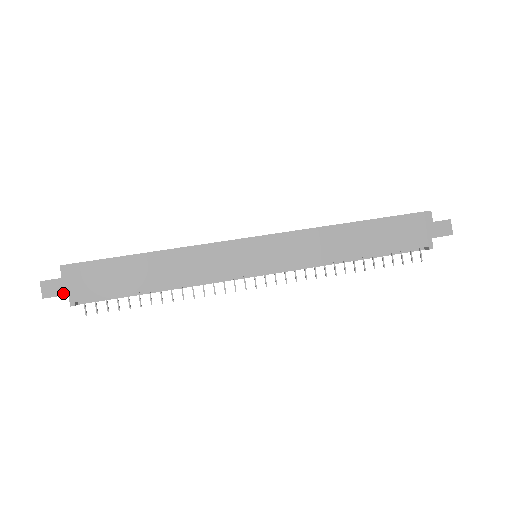
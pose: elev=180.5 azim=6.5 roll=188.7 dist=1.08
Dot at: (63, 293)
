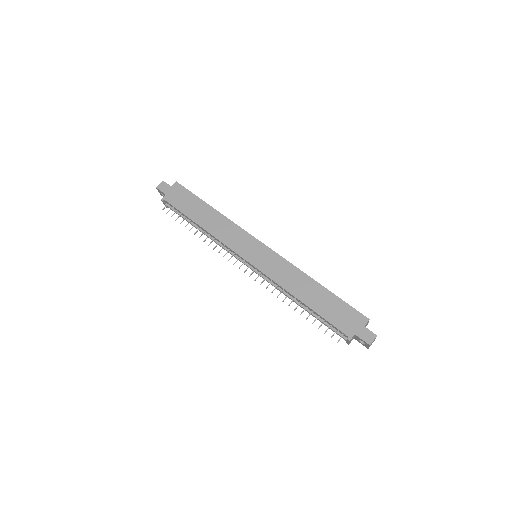
Dot at: (165, 192)
